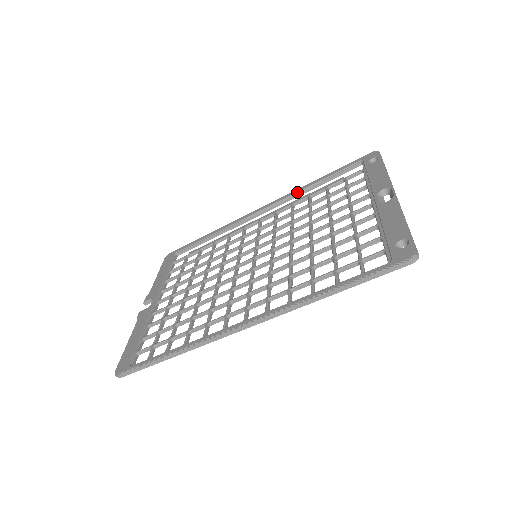
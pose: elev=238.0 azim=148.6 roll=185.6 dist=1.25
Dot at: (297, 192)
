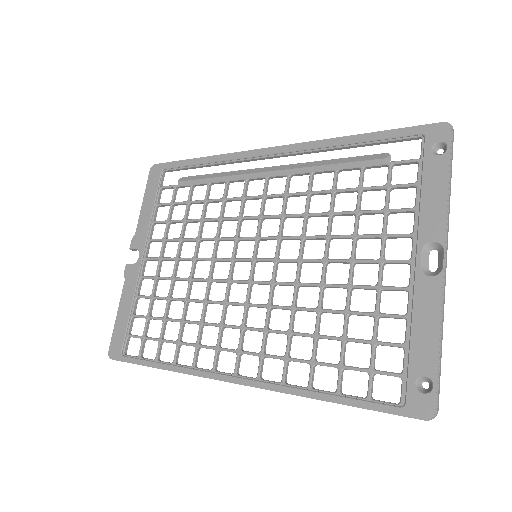
Dot at: (321, 147)
